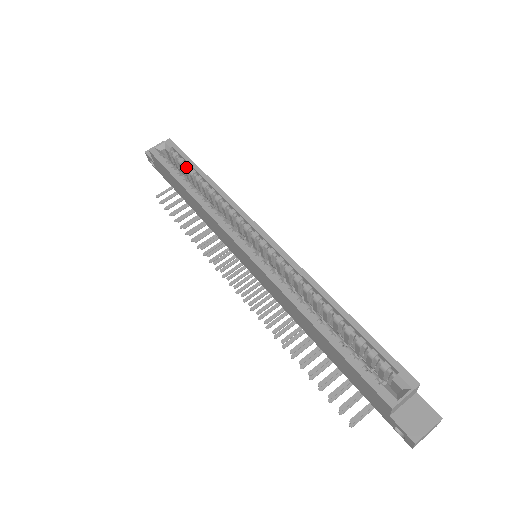
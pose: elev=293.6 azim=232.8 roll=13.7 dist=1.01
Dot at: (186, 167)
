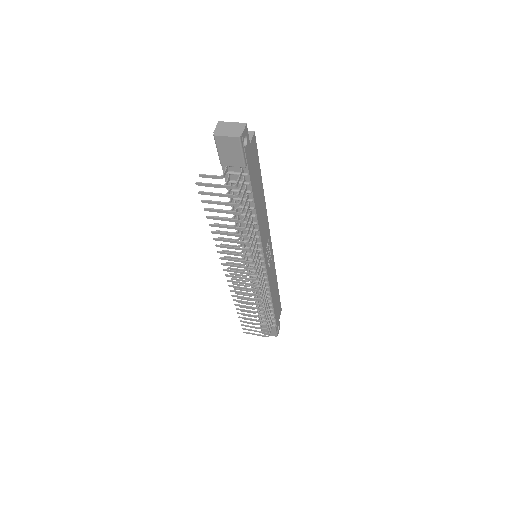
Dot at: occluded
